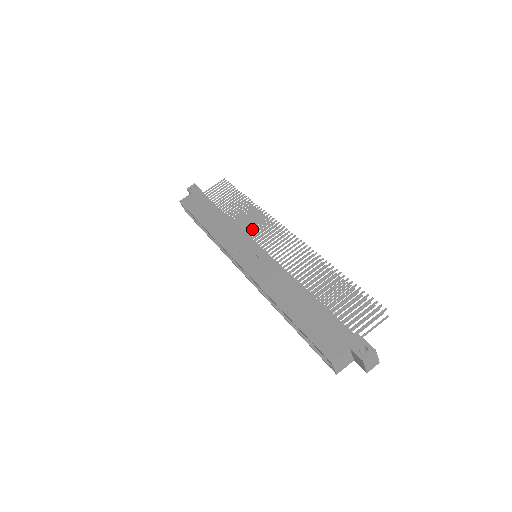
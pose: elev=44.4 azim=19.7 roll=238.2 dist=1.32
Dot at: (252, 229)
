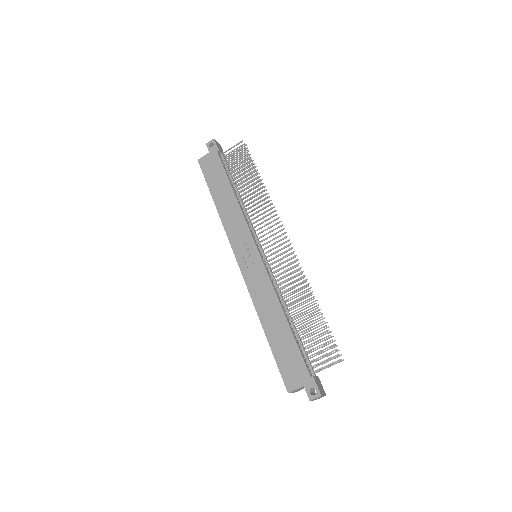
Dot at: (257, 225)
